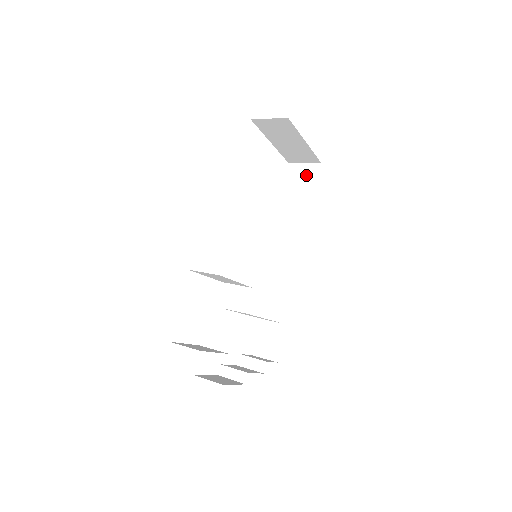
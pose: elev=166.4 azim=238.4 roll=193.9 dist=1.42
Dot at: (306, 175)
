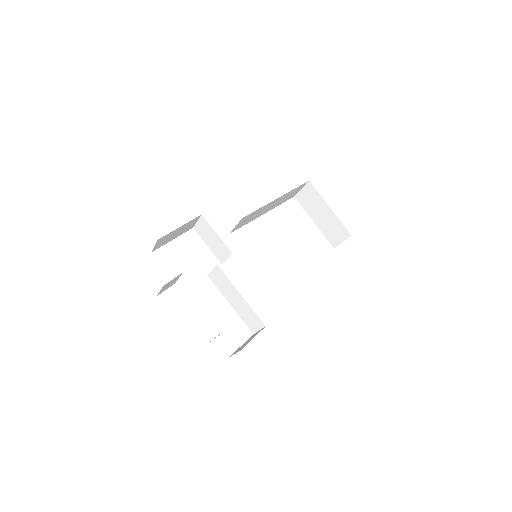
Dot at: occluded
